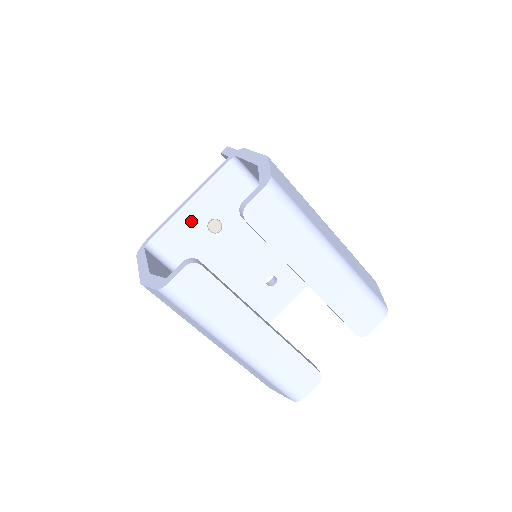
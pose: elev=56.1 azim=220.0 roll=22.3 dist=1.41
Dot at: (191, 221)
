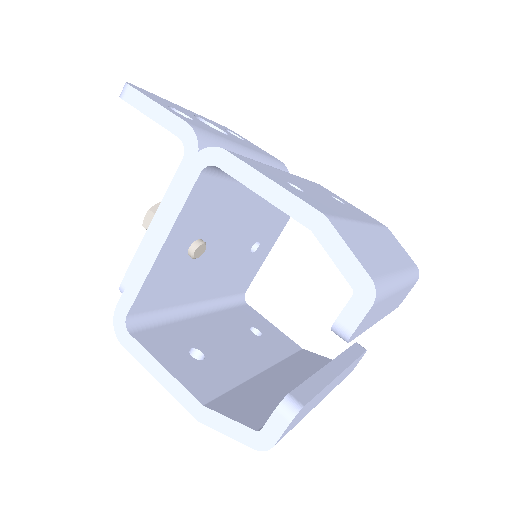
Dot at: (168, 264)
